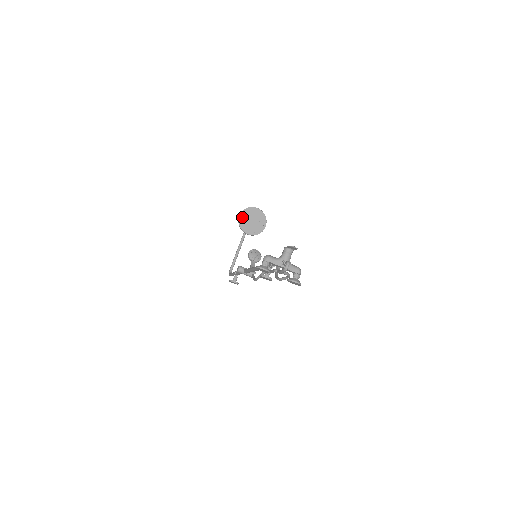
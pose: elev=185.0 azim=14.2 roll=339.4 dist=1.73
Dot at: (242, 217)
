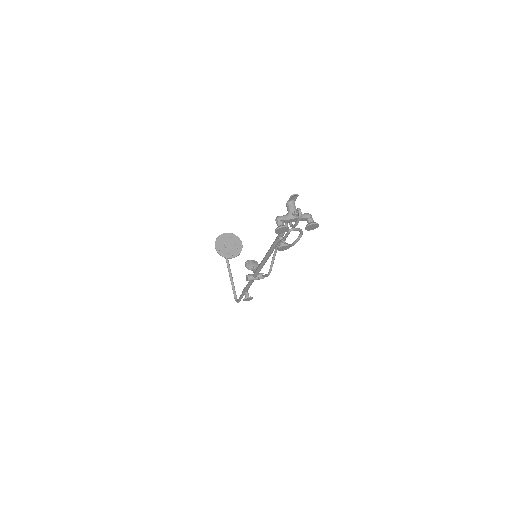
Dot at: (218, 247)
